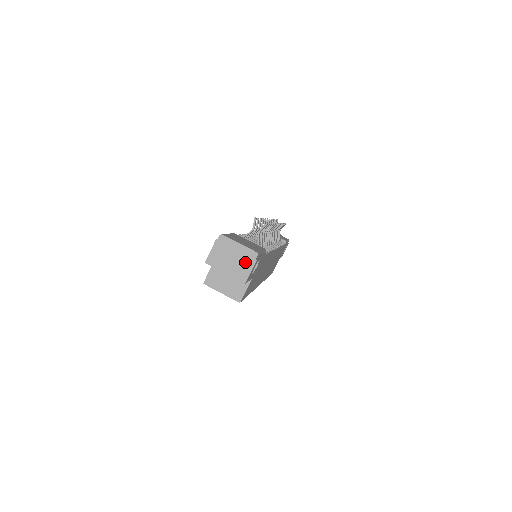
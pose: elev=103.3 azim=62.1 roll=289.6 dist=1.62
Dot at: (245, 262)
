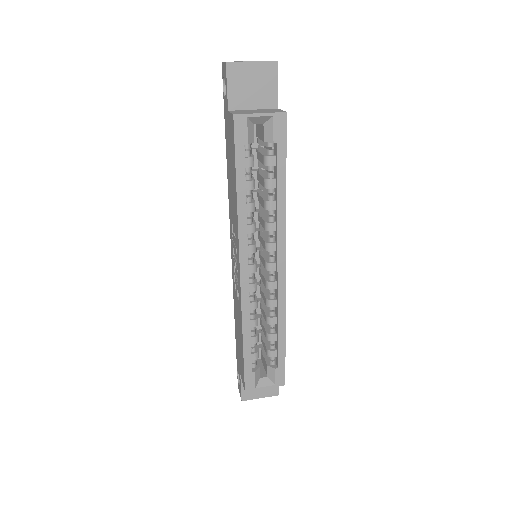
Dot at: occluded
